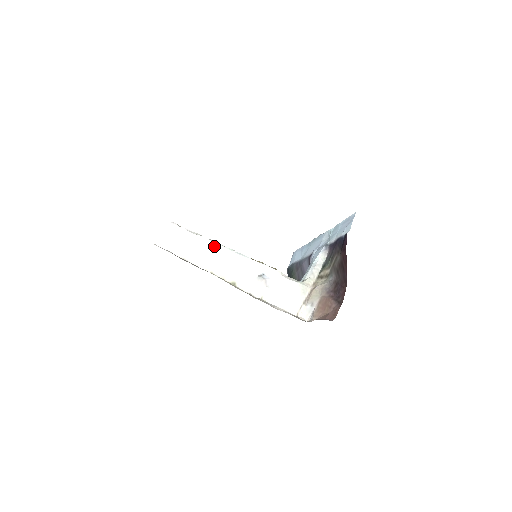
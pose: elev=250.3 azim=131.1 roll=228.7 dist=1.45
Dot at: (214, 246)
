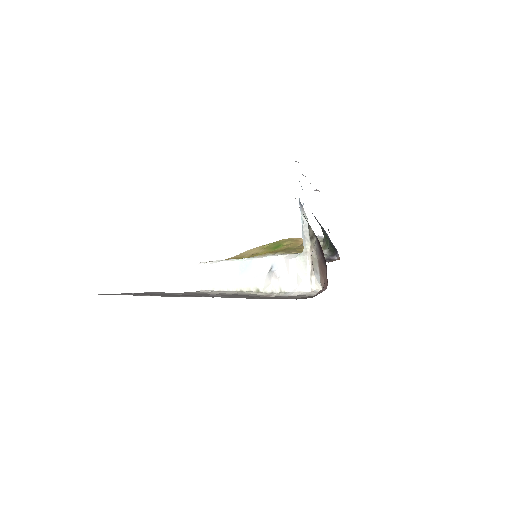
Dot at: (231, 265)
